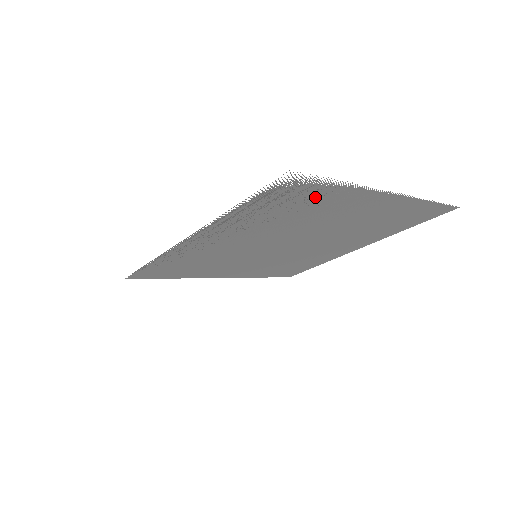
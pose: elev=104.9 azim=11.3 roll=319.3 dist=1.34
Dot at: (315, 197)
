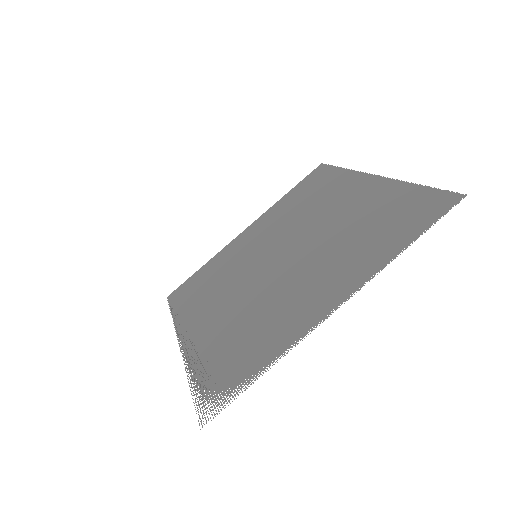
Dot at: (250, 355)
